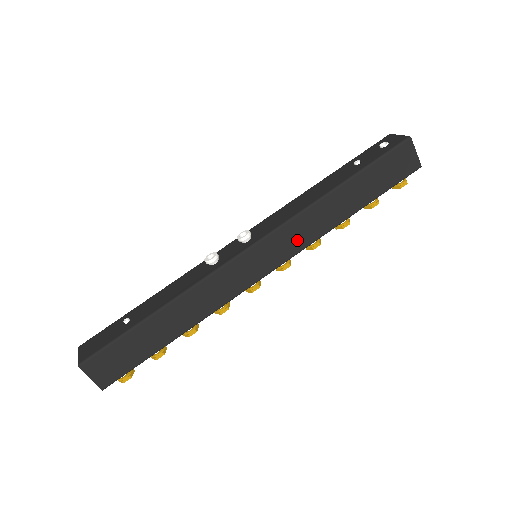
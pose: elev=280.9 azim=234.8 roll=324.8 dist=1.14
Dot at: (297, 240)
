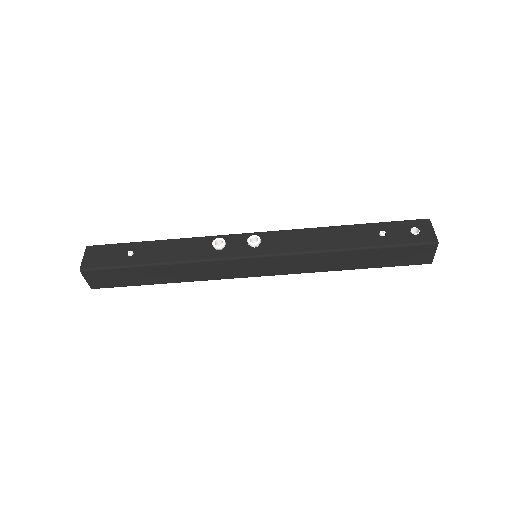
Dot at: (293, 267)
